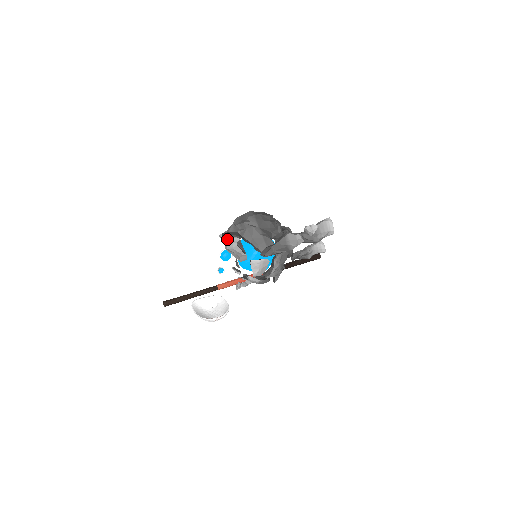
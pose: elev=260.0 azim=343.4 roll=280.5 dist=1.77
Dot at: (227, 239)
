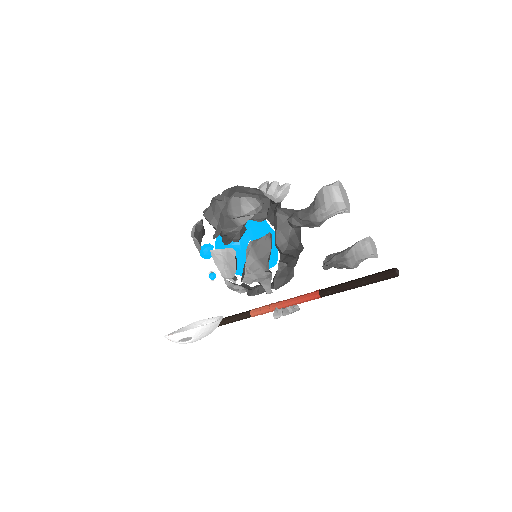
Dot at: occluded
